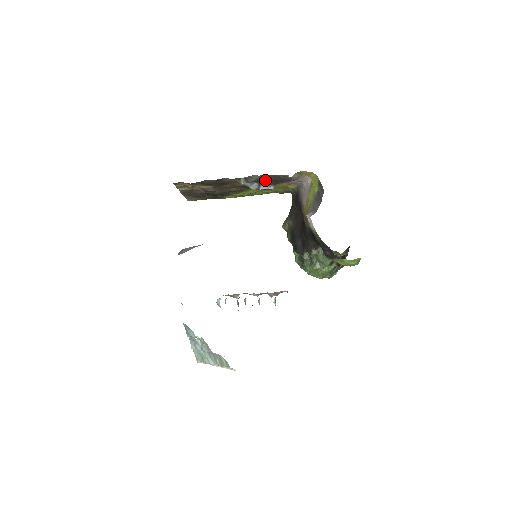
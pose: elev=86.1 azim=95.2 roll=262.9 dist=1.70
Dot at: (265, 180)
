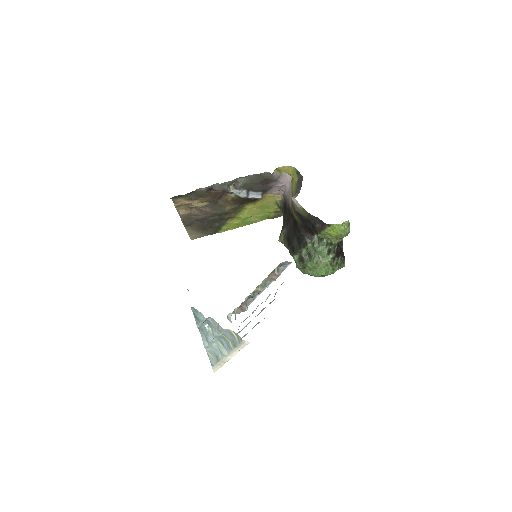
Dot at: (251, 185)
